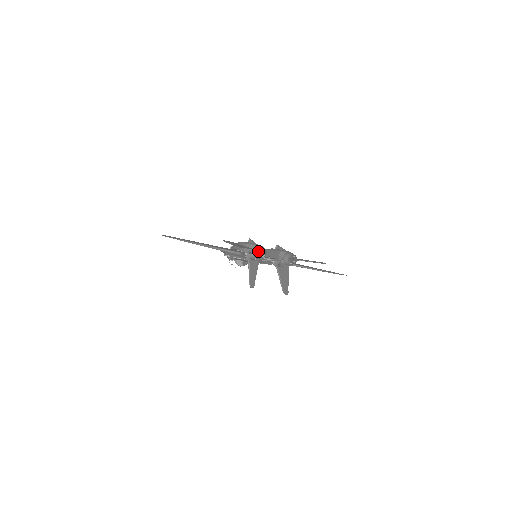
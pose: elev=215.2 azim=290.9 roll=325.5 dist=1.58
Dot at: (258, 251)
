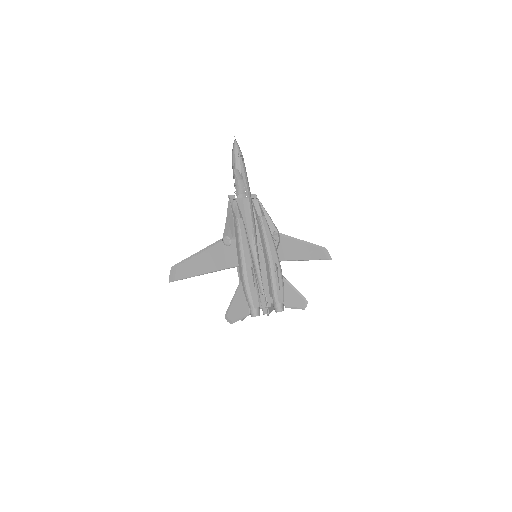
Dot at: occluded
